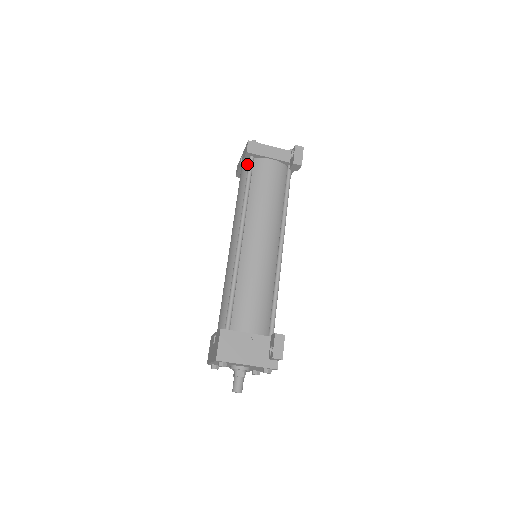
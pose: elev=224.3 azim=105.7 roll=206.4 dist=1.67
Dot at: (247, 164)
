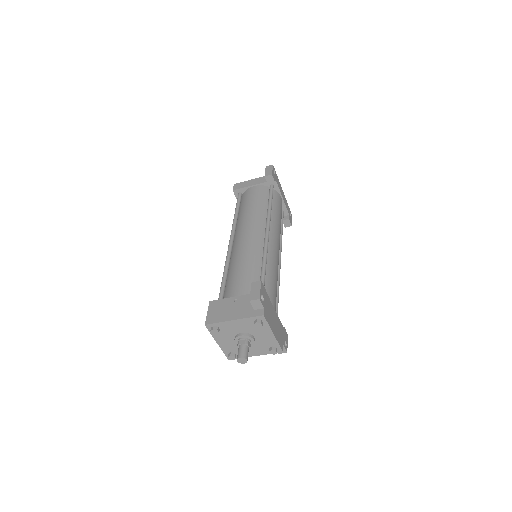
Dot at: occluded
